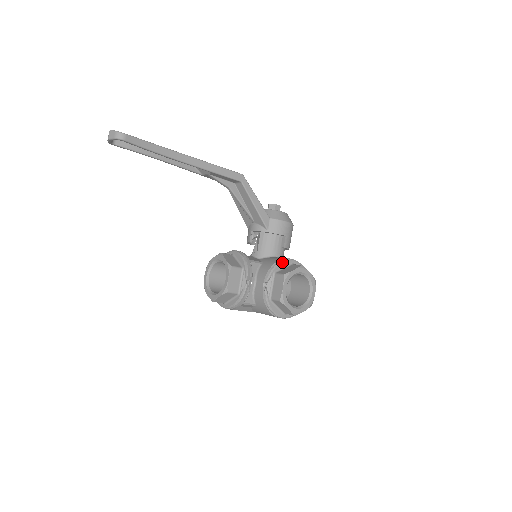
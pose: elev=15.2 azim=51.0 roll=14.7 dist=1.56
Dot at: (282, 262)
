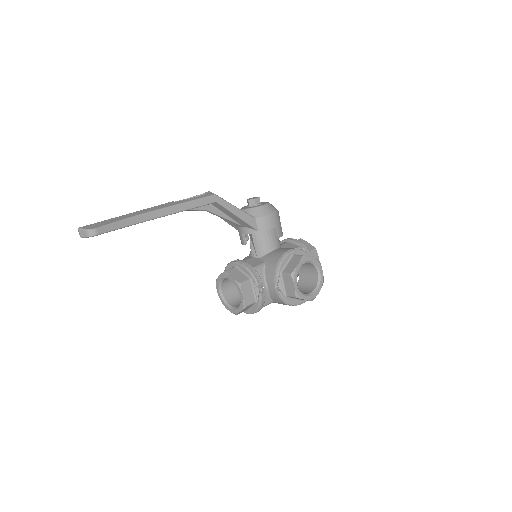
Dot at: (284, 259)
